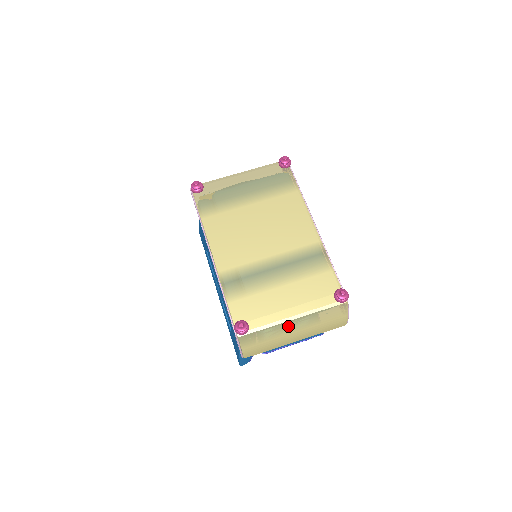
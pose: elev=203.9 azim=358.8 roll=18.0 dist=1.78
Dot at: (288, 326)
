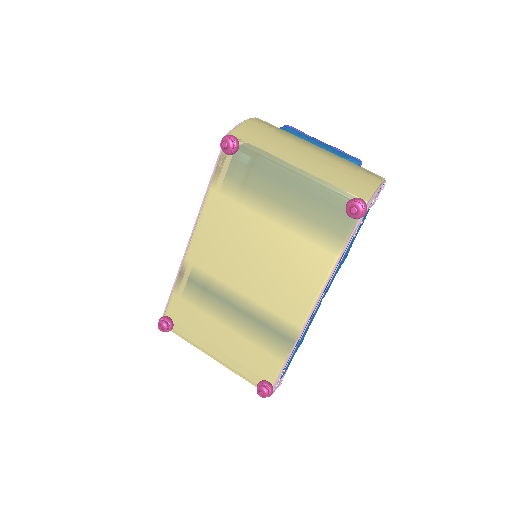
Dot at: occluded
